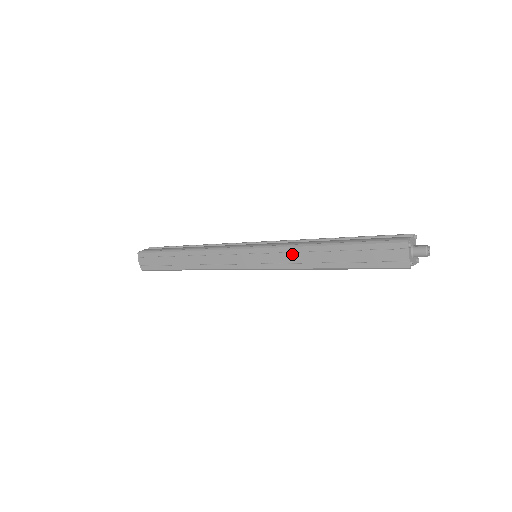
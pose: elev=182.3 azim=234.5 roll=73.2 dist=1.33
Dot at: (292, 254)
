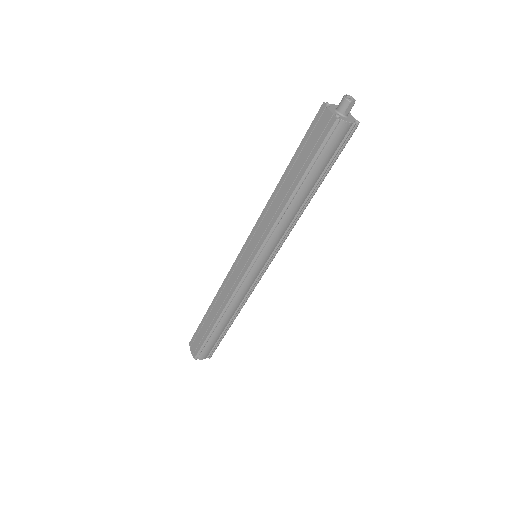
Dot at: (266, 215)
